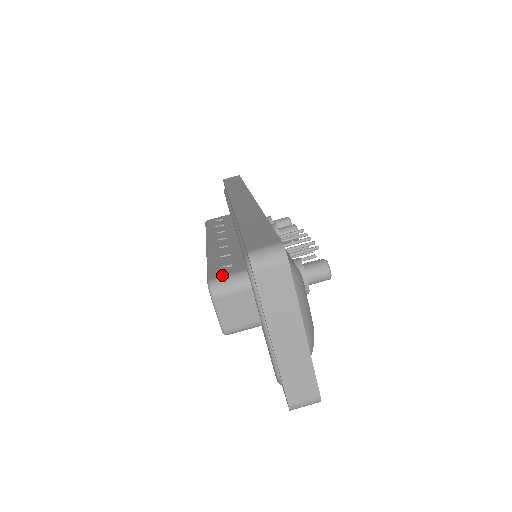
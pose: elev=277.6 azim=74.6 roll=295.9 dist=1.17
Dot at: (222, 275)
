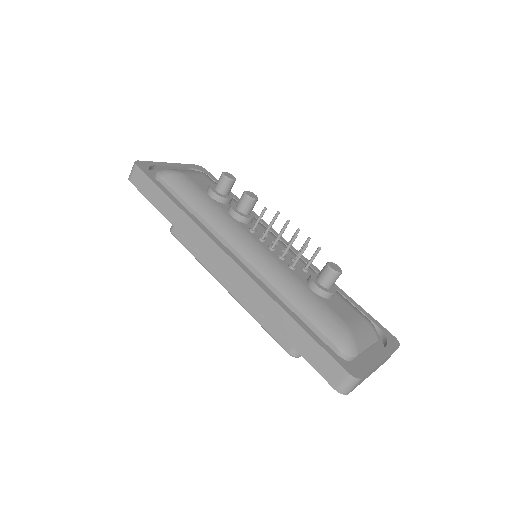
Dot at: occluded
